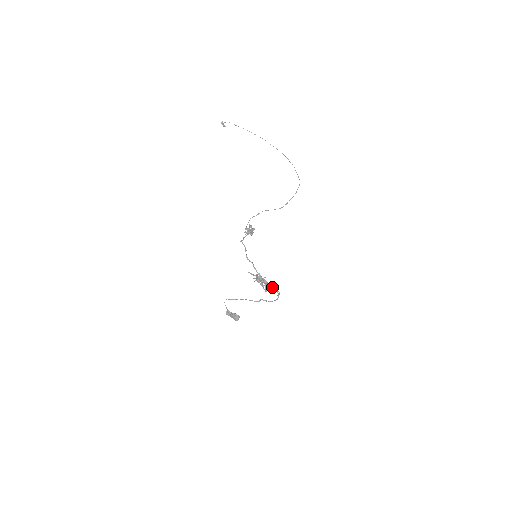
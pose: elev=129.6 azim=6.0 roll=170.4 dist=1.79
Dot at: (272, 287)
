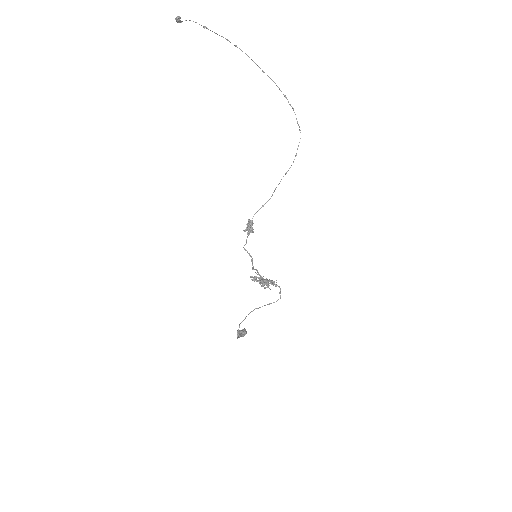
Dot at: occluded
